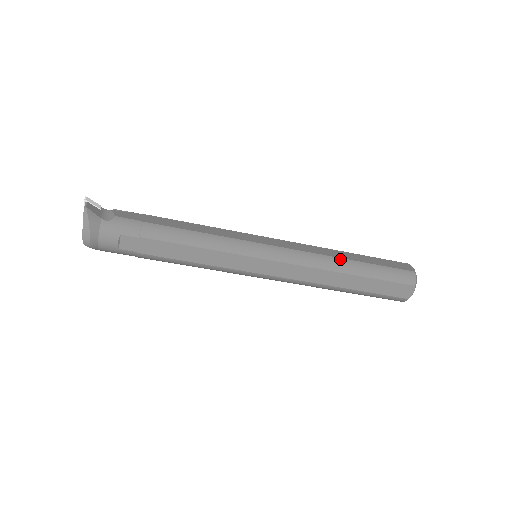
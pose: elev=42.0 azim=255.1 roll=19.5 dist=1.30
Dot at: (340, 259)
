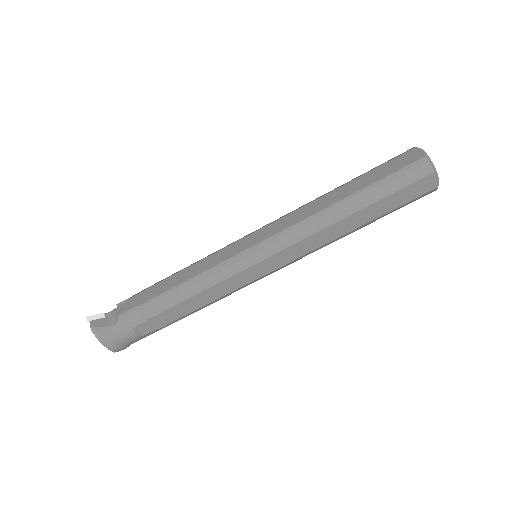
Dot at: (333, 206)
